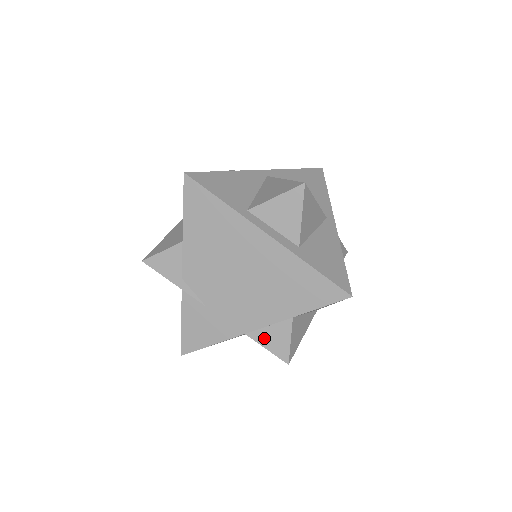
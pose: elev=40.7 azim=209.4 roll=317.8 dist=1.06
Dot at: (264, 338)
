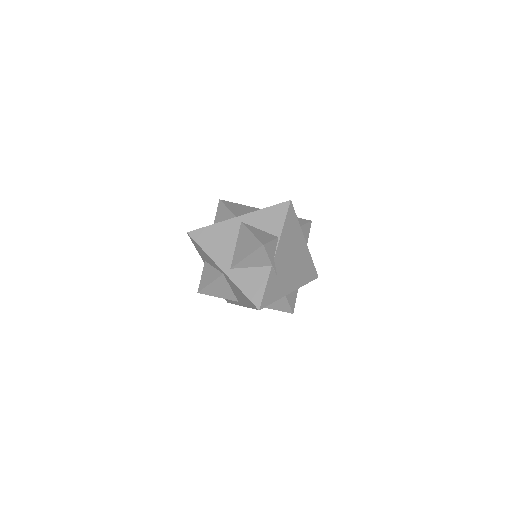
Dot at: (290, 298)
